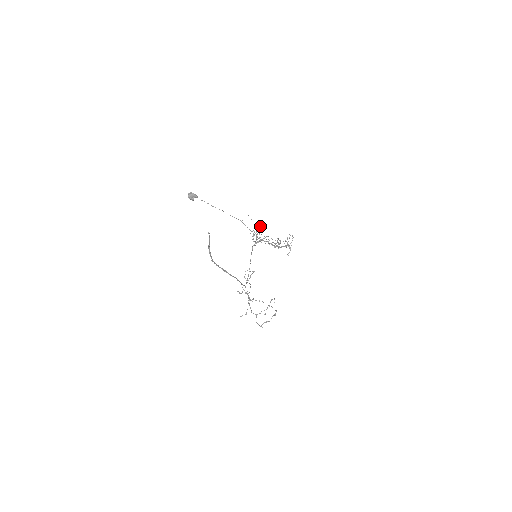
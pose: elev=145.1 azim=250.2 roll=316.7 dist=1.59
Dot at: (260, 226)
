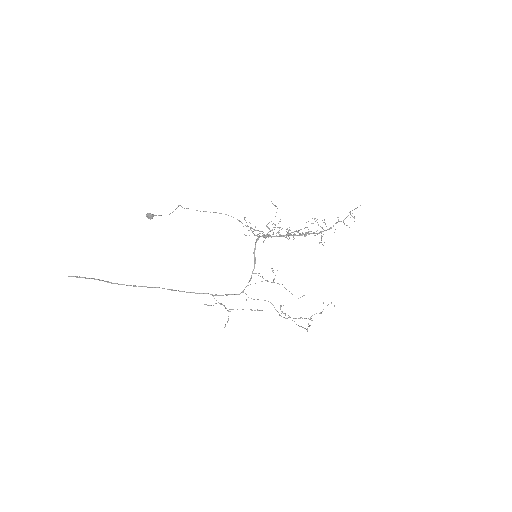
Dot at: occluded
